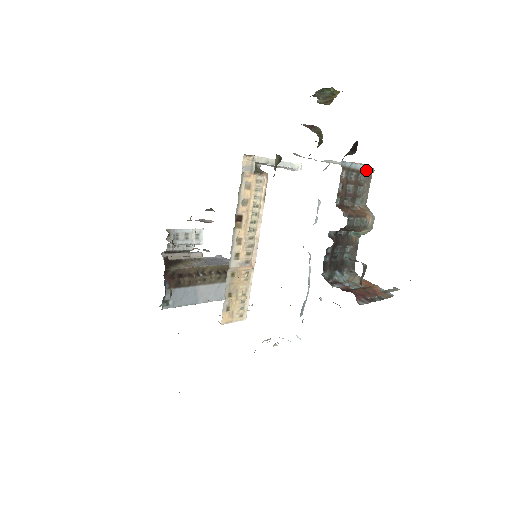
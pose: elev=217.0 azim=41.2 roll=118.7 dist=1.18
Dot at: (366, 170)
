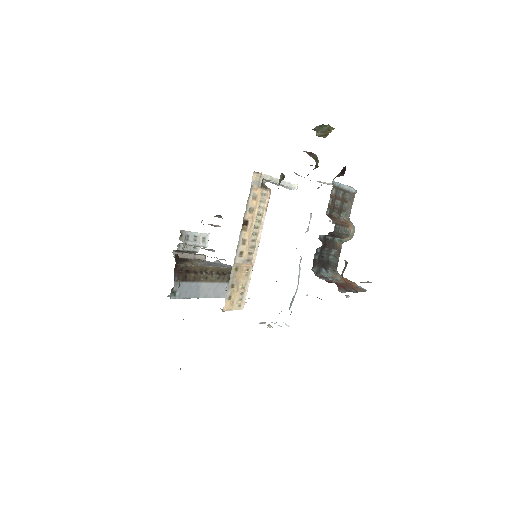
Dot at: (351, 190)
